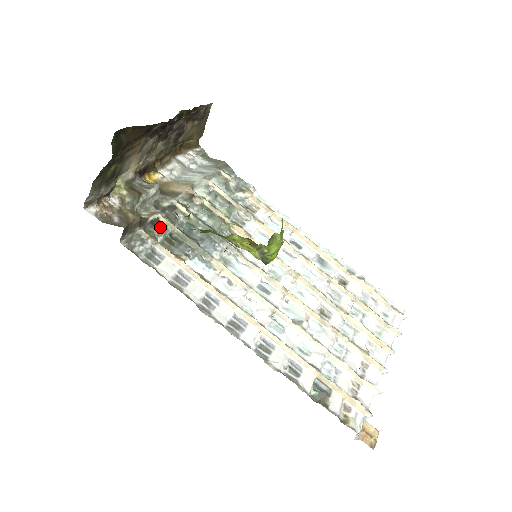
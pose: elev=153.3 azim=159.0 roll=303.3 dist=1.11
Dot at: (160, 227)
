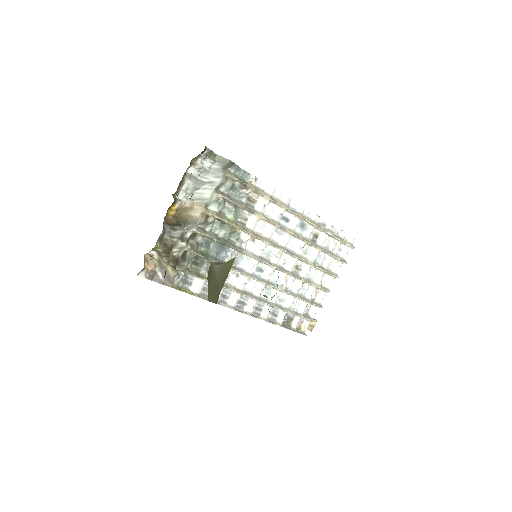
Dot at: (187, 256)
